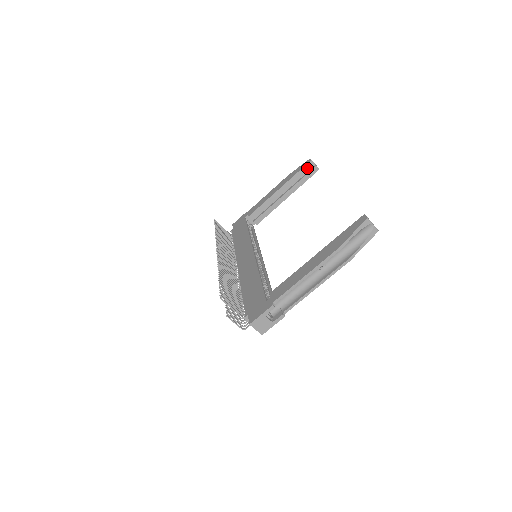
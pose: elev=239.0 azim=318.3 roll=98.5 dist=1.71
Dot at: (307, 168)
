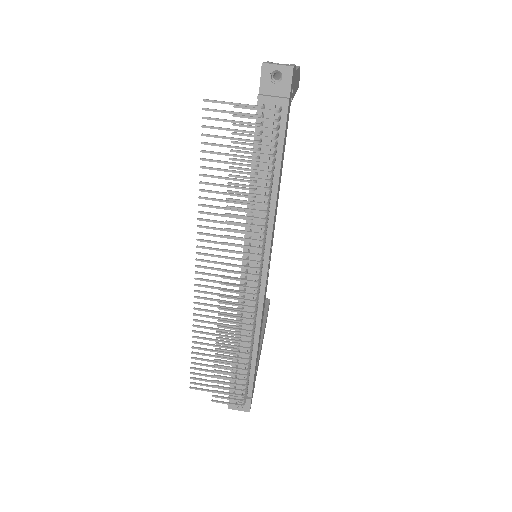
Dot at: occluded
